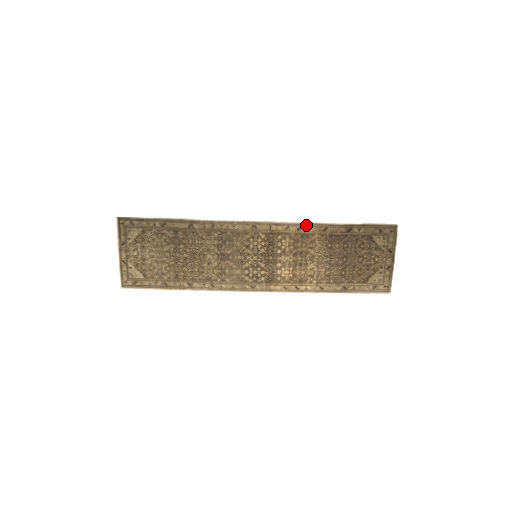
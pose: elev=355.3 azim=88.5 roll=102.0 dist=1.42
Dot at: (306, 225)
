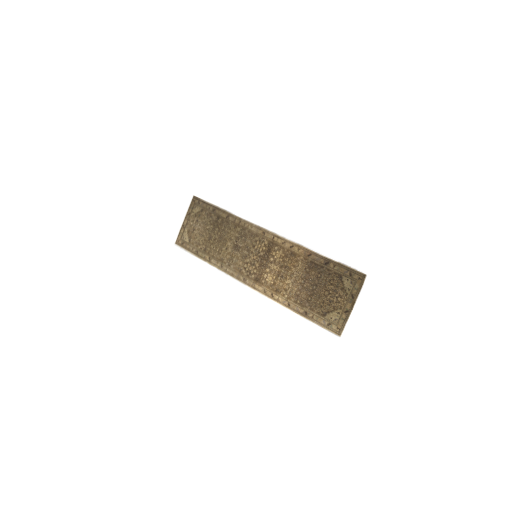
Dot at: (297, 246)
